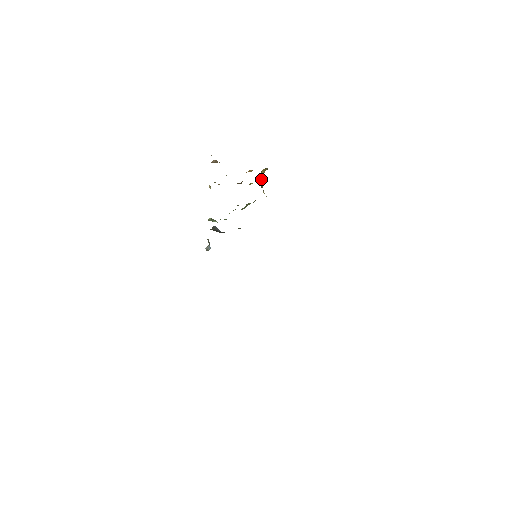
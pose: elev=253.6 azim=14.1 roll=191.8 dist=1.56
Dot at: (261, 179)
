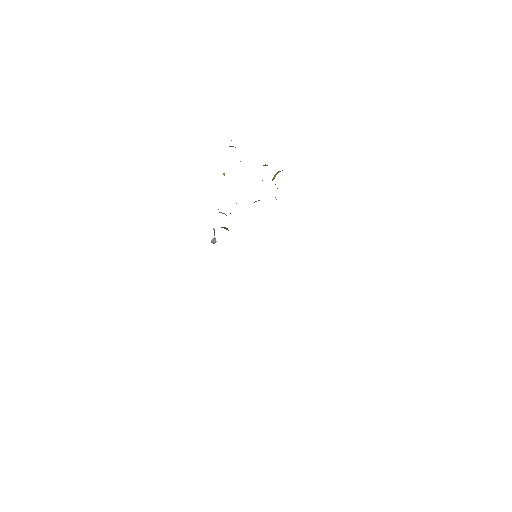
Dot at: (274, 177)
